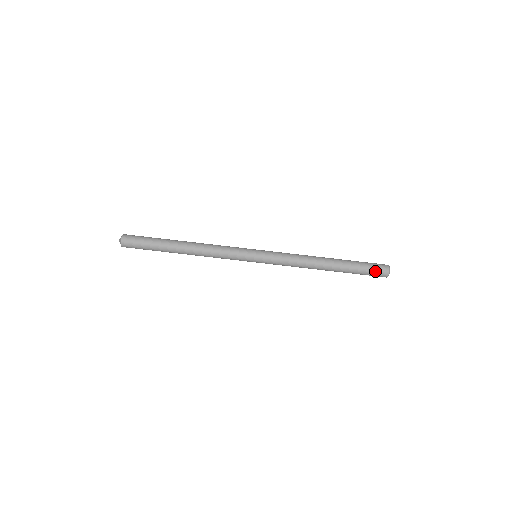
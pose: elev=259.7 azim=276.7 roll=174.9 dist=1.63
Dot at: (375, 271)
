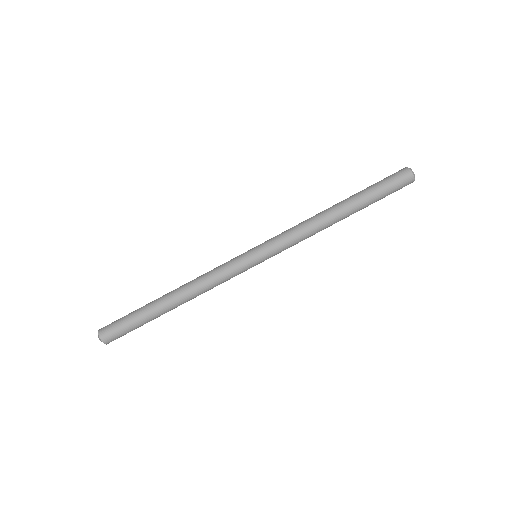
Dot at: (396, 183)
